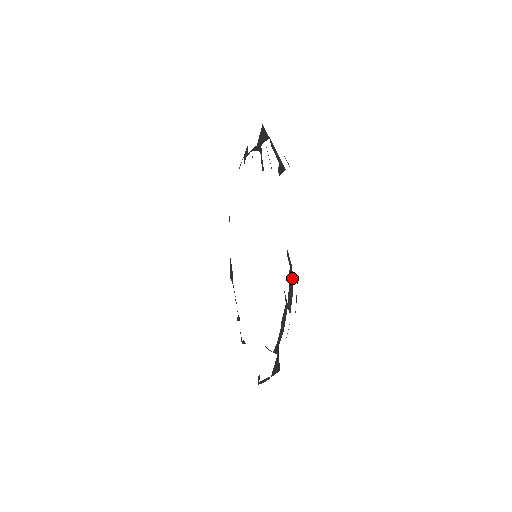
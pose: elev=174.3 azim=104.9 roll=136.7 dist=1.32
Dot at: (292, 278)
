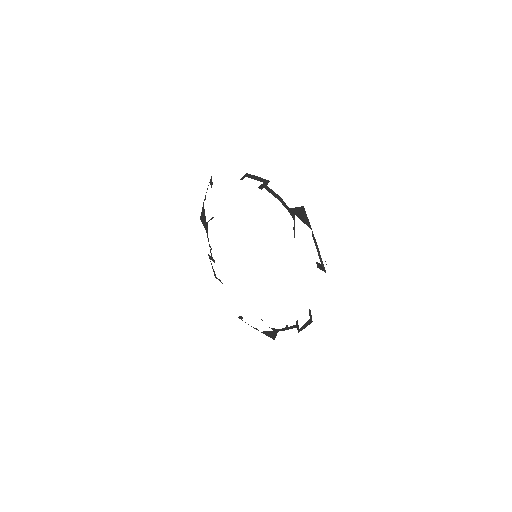
Dot at: (309, 324)
